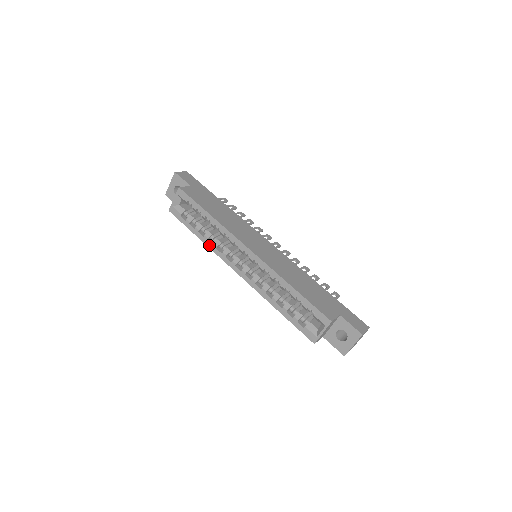
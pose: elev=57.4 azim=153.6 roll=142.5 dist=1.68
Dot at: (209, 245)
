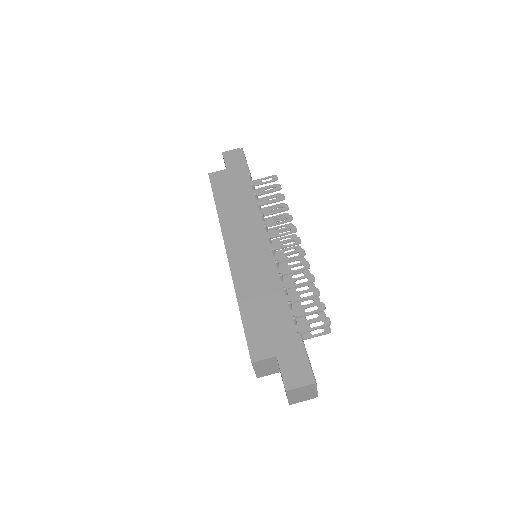
Dot at: occluded
